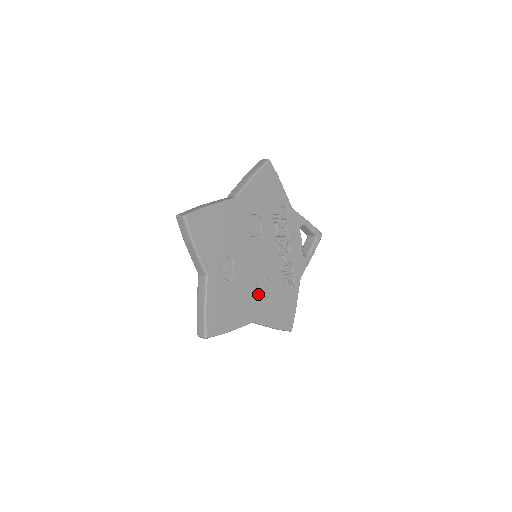
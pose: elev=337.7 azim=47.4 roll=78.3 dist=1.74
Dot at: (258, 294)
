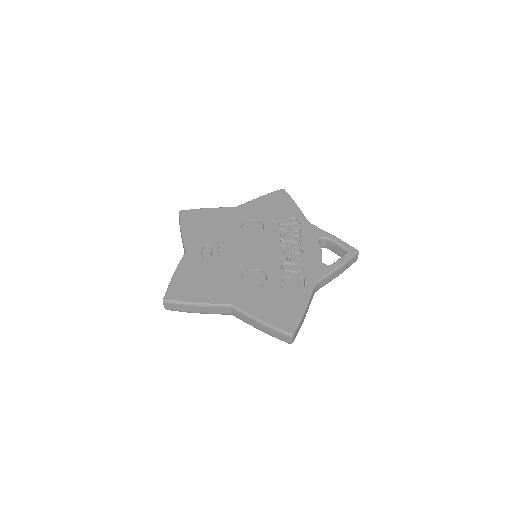
Dot at: (246, 283)
